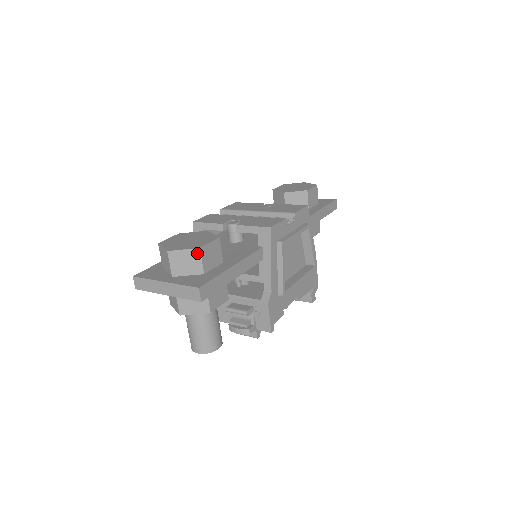
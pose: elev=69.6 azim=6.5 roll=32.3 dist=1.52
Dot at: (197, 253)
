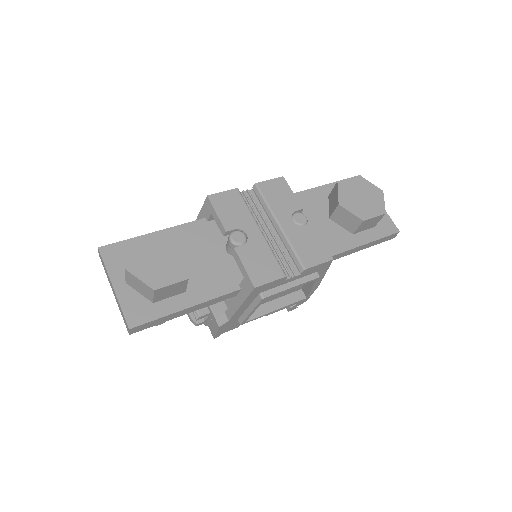
Dot at: (151, 290)
